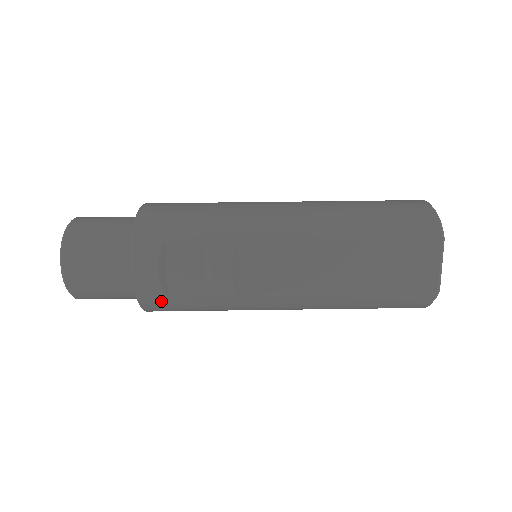
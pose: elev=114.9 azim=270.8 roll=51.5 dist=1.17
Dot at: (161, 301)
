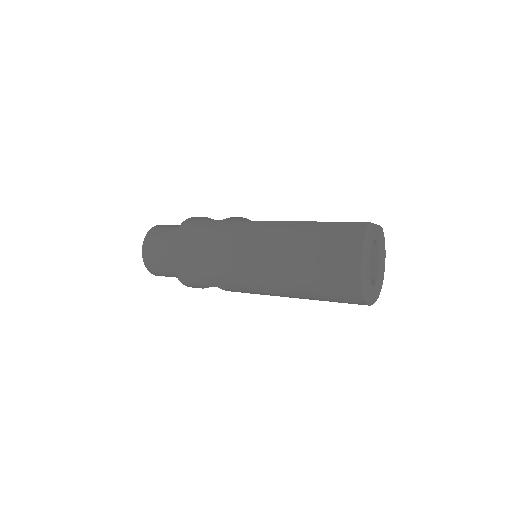
Dot at: (194, 222)
